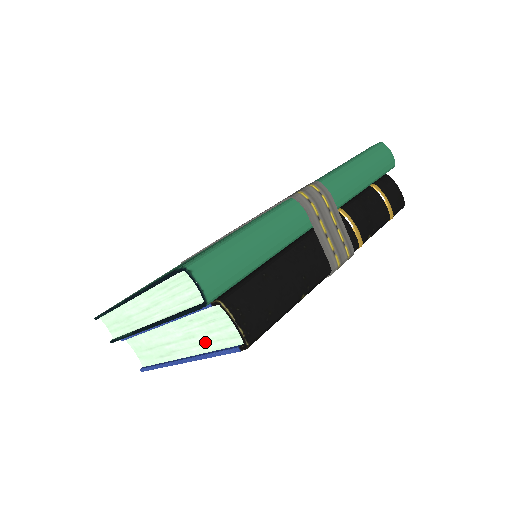
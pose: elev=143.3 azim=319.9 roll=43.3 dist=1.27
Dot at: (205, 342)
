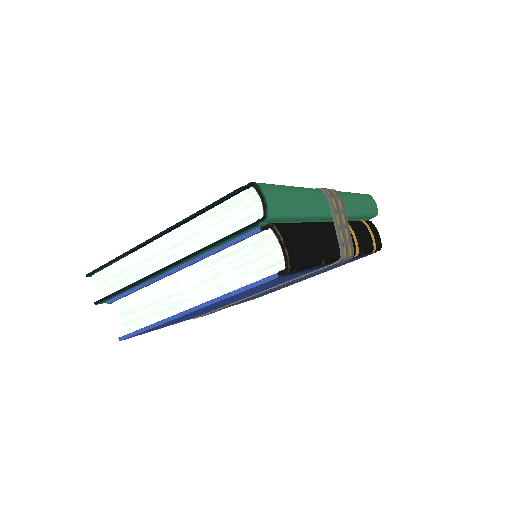
Dot at: (232, 280)
